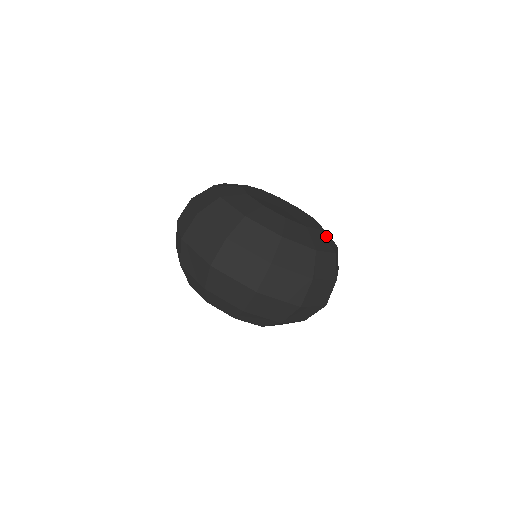
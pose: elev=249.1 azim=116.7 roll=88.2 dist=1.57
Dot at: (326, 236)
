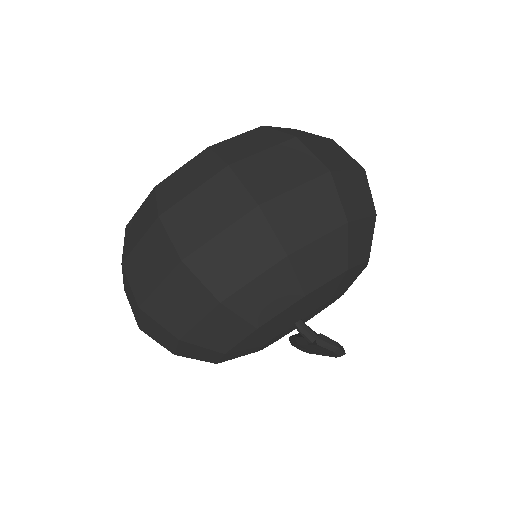
Dot at: occluded
